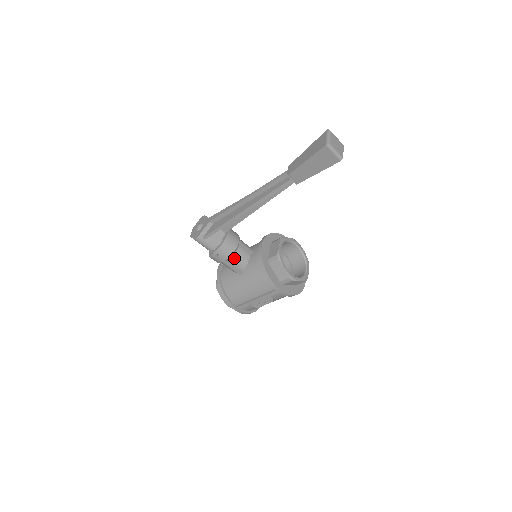
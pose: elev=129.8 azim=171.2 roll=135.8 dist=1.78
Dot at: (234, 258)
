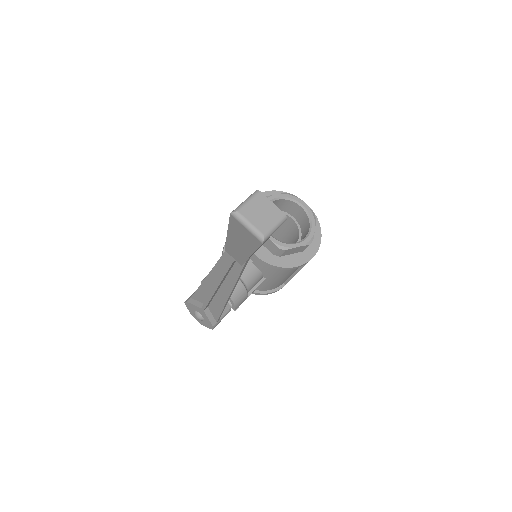
Dot at: (249, 287)
